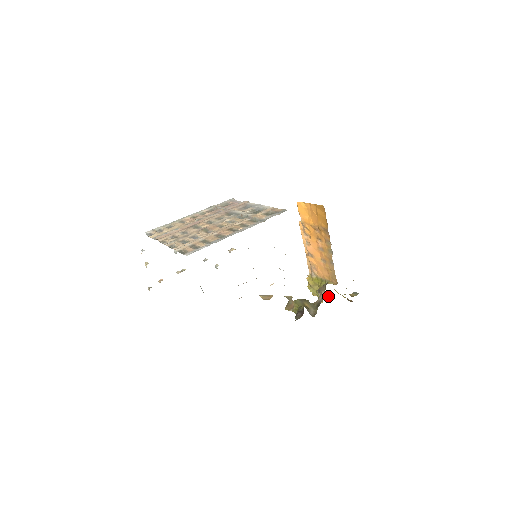
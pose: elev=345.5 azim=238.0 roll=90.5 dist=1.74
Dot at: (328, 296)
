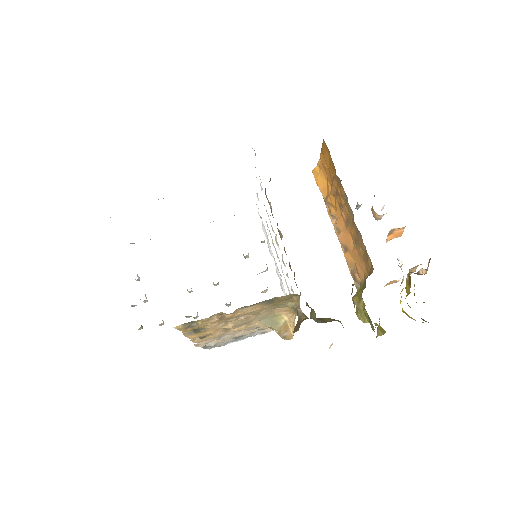
Dot at: occluded
